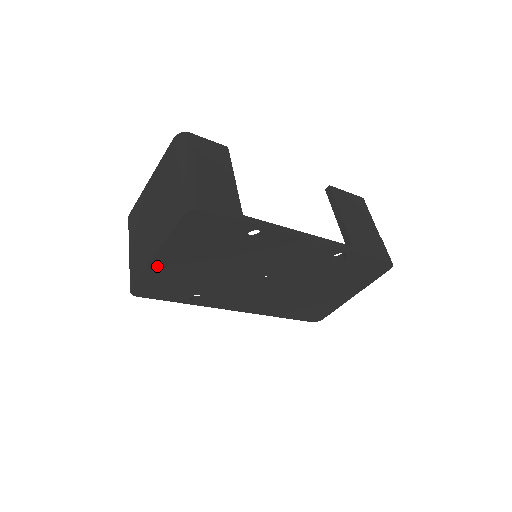
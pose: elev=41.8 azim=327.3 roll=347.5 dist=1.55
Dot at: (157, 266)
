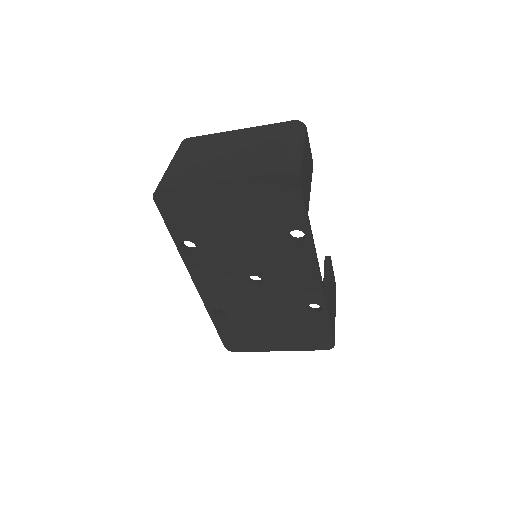
Dot at: (207, 190)
